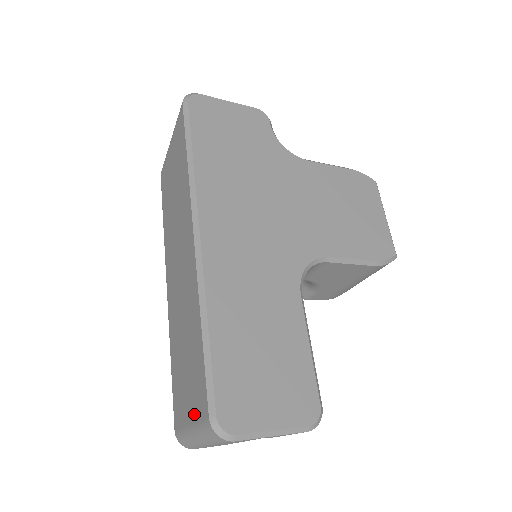
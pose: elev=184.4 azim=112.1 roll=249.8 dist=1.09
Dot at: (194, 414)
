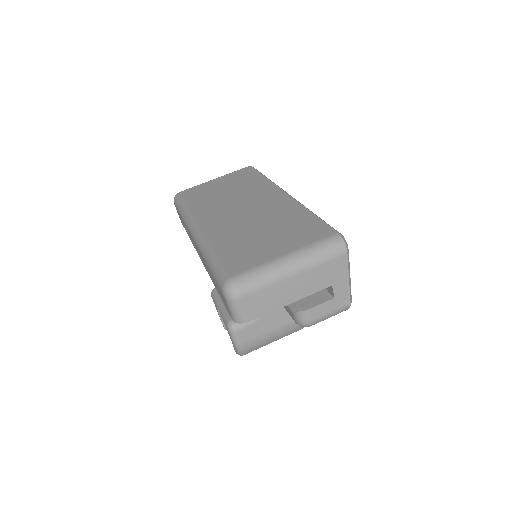
Dot at: (300, 244)
